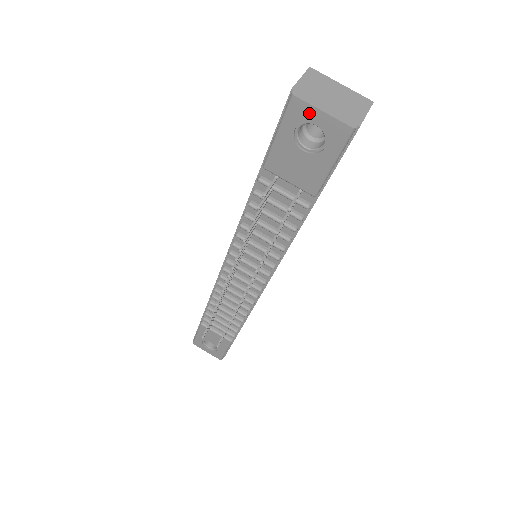
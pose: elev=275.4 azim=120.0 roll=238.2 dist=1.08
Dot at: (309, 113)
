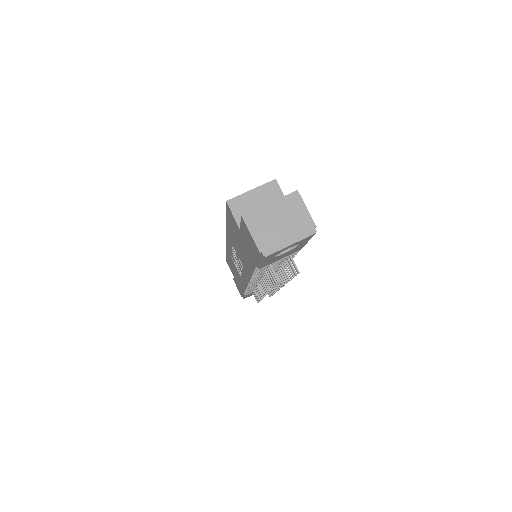
Dot at: (281, 250)
